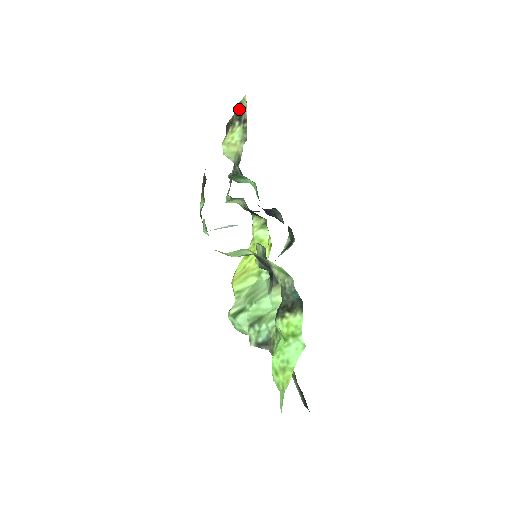
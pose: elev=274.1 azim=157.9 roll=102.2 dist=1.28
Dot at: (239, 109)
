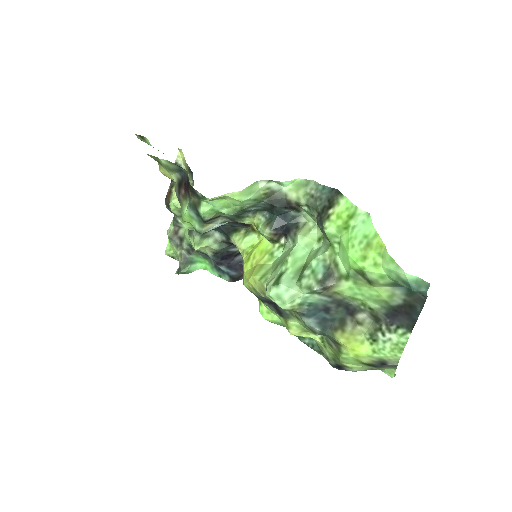
Dot at: occluded
